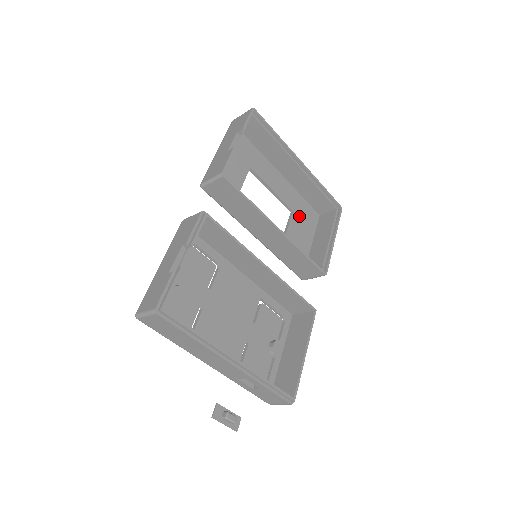
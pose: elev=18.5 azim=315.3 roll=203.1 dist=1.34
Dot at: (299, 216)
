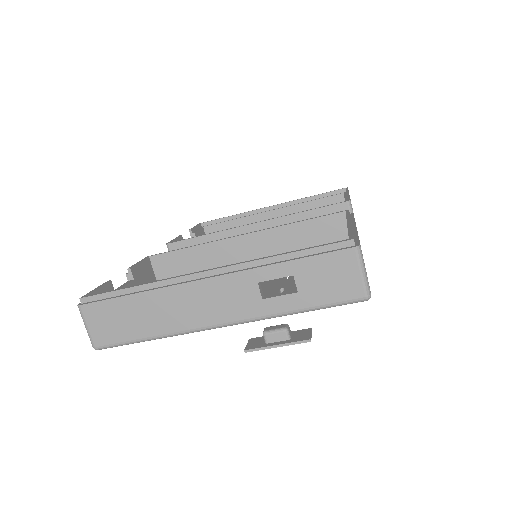
Dot at: occluded
